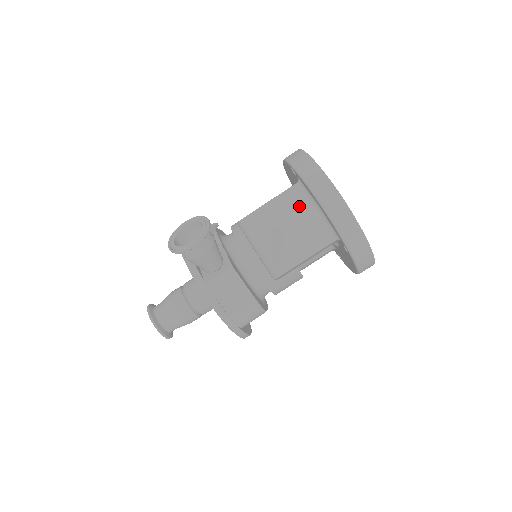
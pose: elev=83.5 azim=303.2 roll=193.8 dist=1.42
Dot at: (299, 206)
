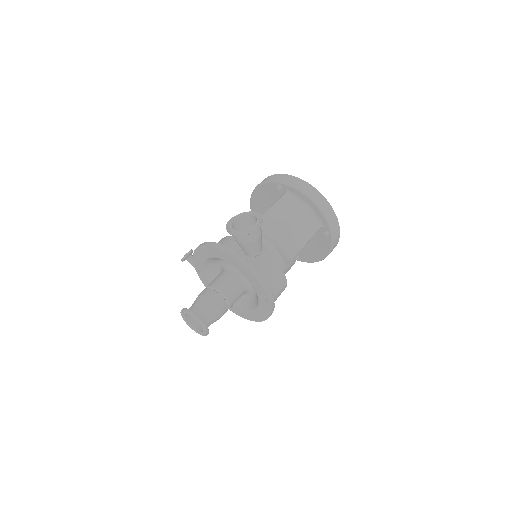
Dot at: (294, 206)
